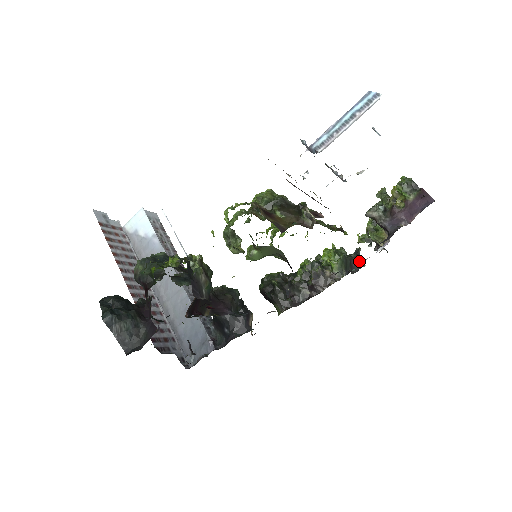
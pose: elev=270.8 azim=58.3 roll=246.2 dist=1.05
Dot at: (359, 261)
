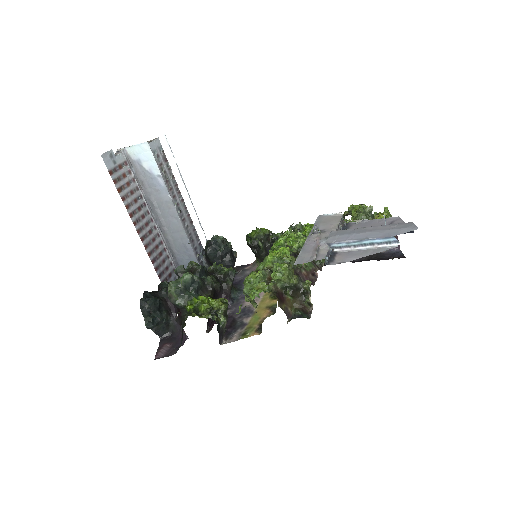
Dot at: occluded
